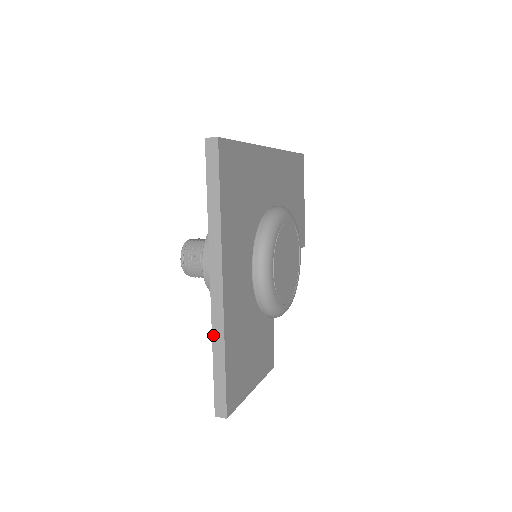
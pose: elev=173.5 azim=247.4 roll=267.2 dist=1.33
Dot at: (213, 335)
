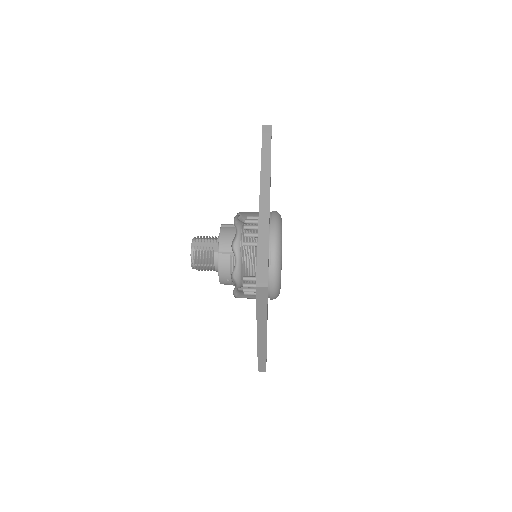
Dot at: (258, 351)
